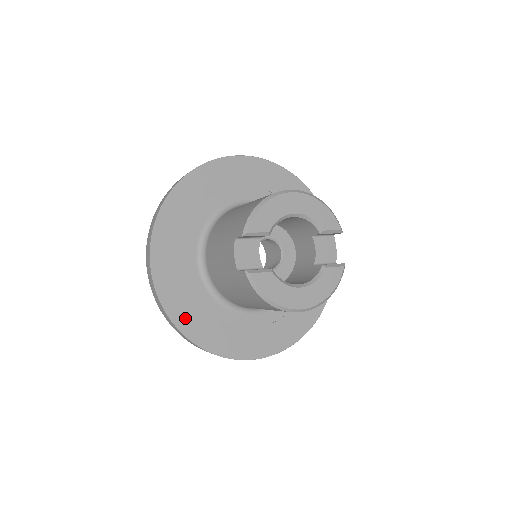
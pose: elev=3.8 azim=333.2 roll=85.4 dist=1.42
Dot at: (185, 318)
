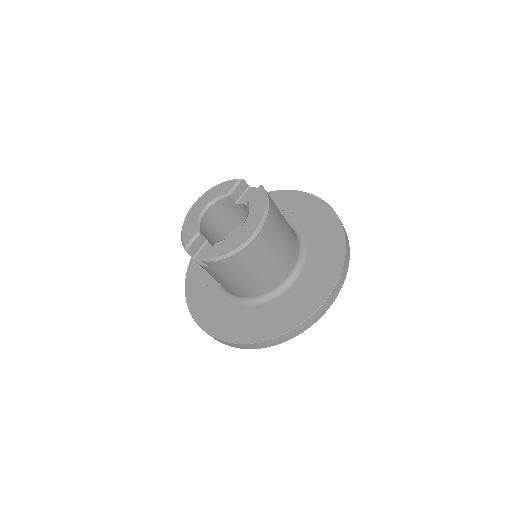
Dot at: (254, 333)
